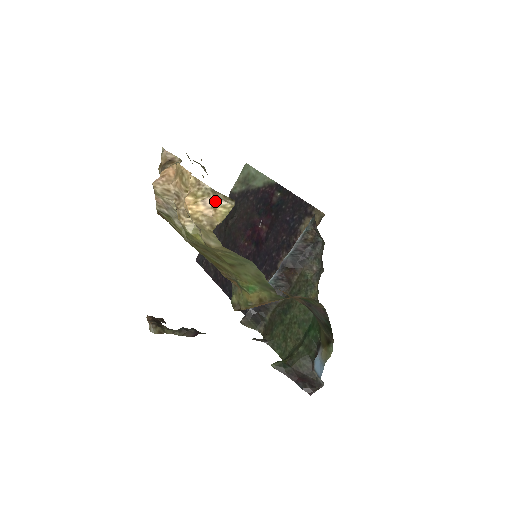
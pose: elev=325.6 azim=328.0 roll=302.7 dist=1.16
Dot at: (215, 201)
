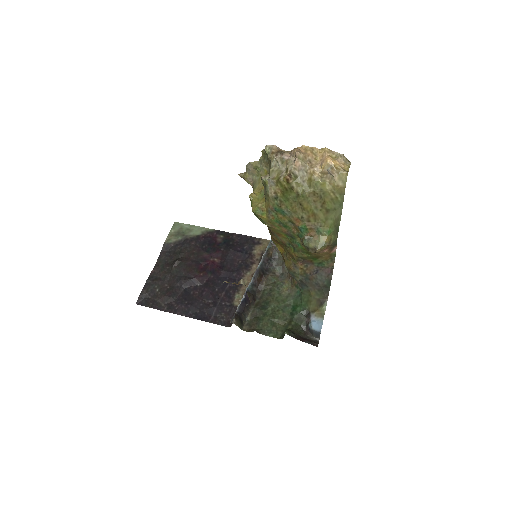
Dot at: (342, 160)
